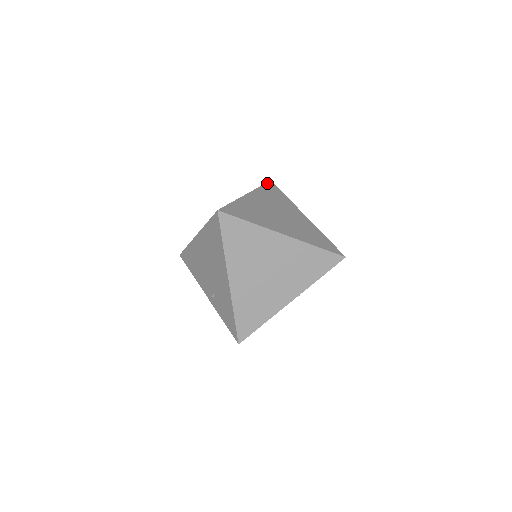
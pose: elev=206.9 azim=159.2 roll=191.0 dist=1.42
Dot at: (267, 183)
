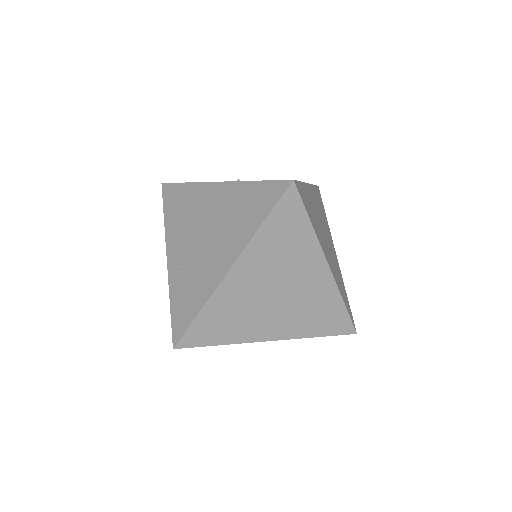
Dot at: (317, 186)
